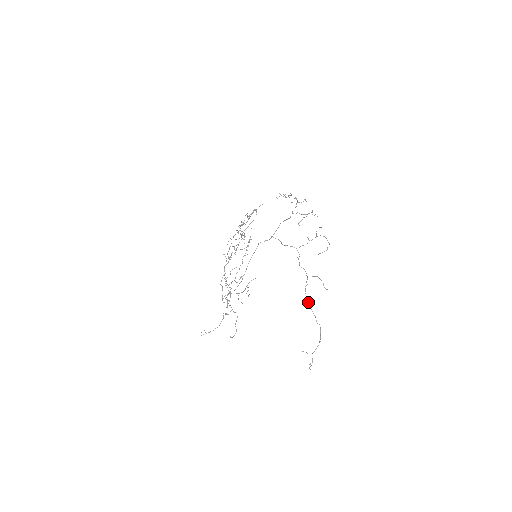
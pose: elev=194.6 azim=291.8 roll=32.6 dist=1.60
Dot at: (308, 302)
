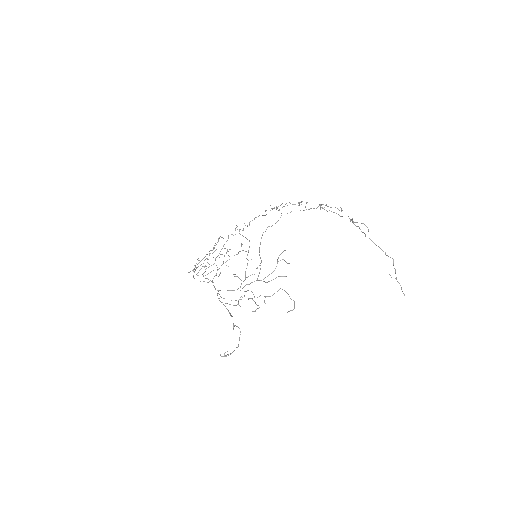
Dot at: (365, 234)
